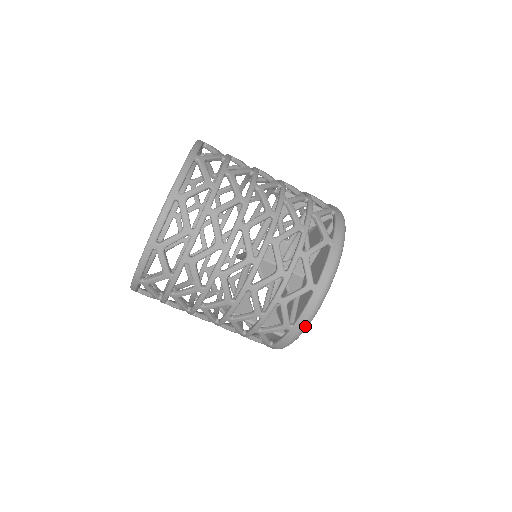
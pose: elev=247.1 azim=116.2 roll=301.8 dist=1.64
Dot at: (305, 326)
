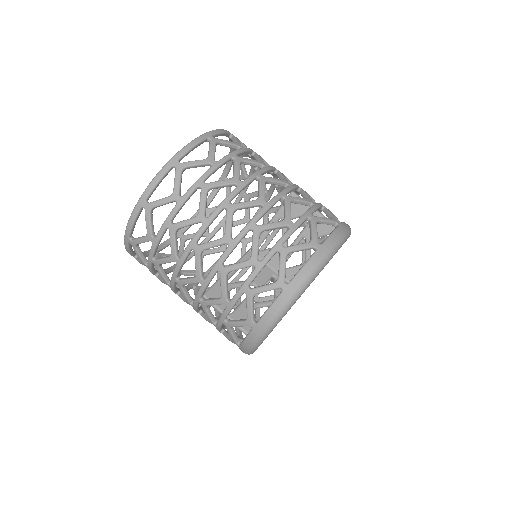
Dot at: (268, 327)
